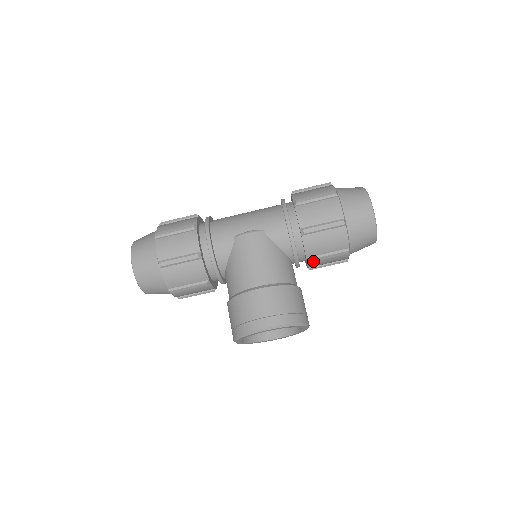
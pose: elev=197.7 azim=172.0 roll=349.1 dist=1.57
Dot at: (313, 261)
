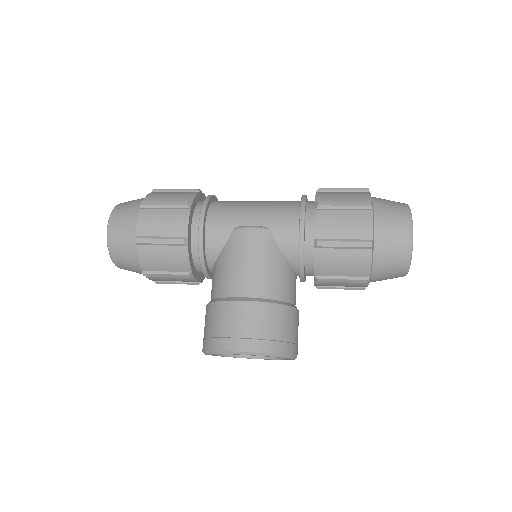
Dot at: (322, 281)
